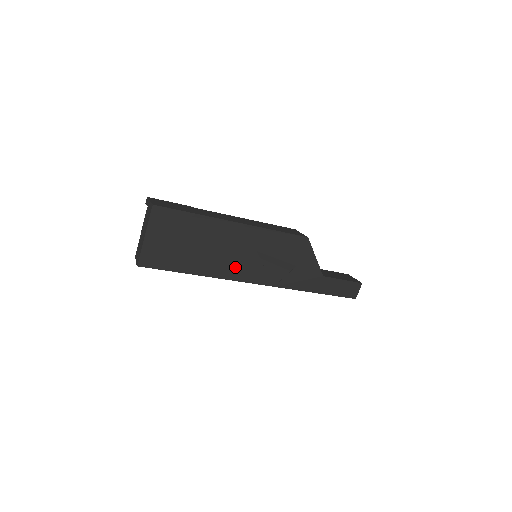
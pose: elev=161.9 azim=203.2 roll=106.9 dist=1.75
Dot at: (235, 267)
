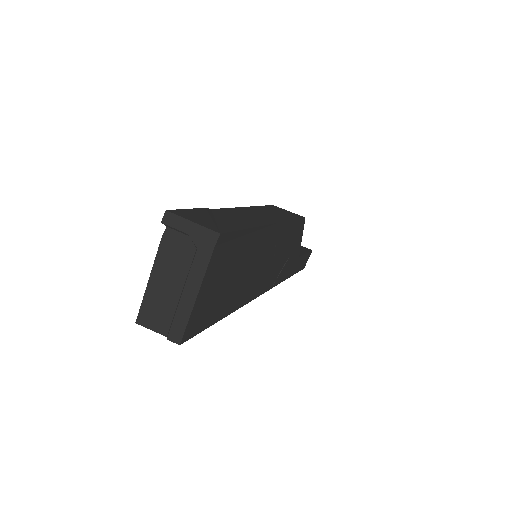
Dot at: (256, 284)
